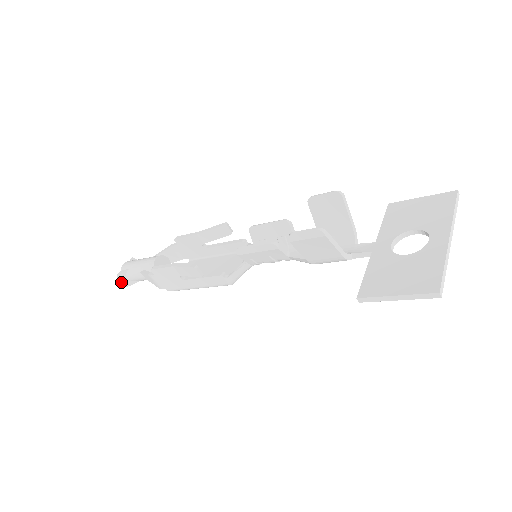
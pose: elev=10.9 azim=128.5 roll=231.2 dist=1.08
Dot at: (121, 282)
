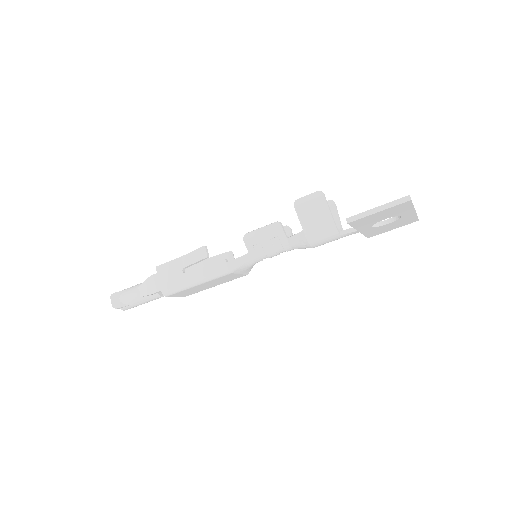
Dot at: (112, 302)
